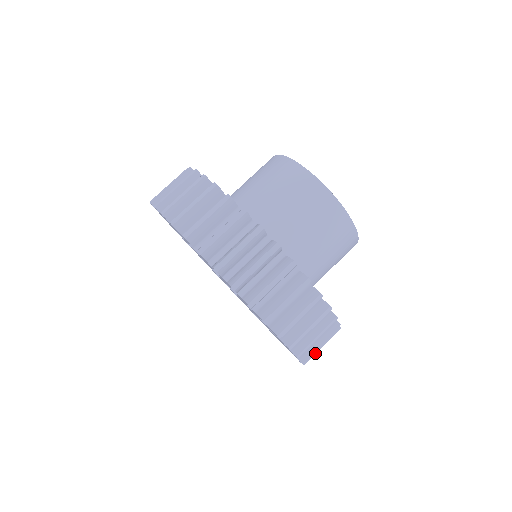
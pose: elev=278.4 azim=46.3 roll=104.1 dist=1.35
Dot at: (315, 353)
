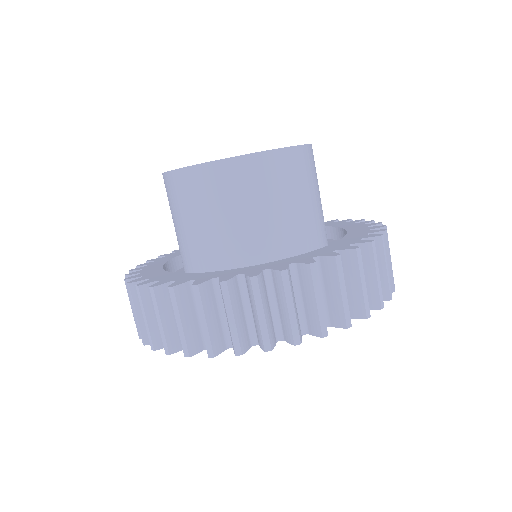
Dot at: (342, 306)
